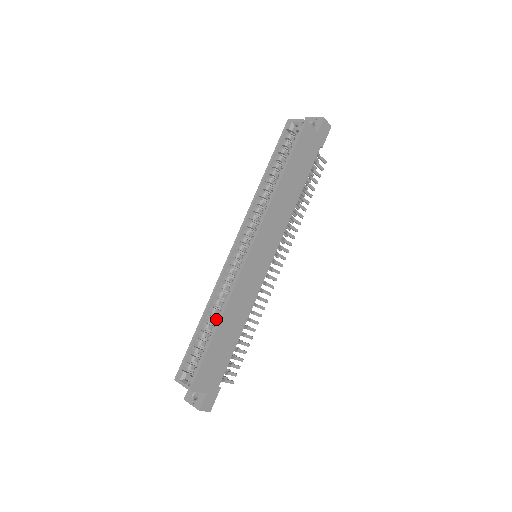
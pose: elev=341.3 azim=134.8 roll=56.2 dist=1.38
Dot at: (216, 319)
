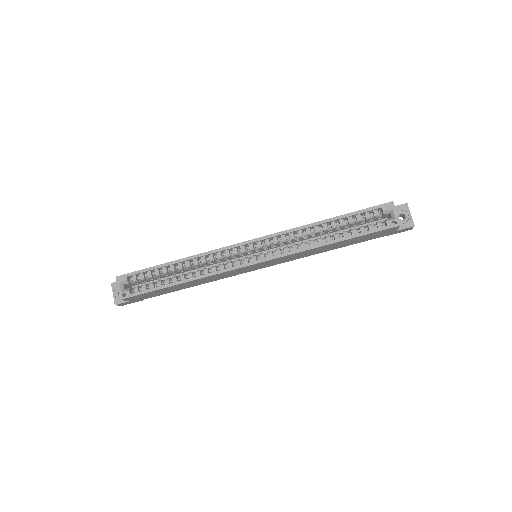
Dot at: (184, 276)
